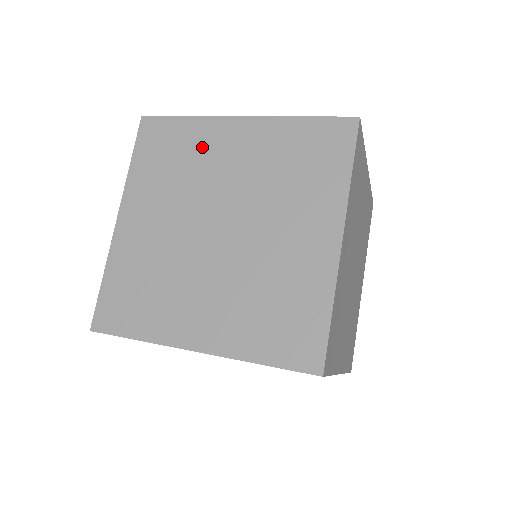
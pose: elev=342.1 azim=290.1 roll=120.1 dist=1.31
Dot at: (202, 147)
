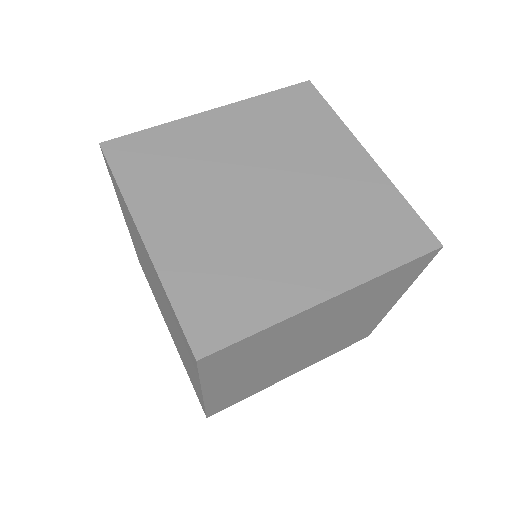
Dot at: (192, 143)
